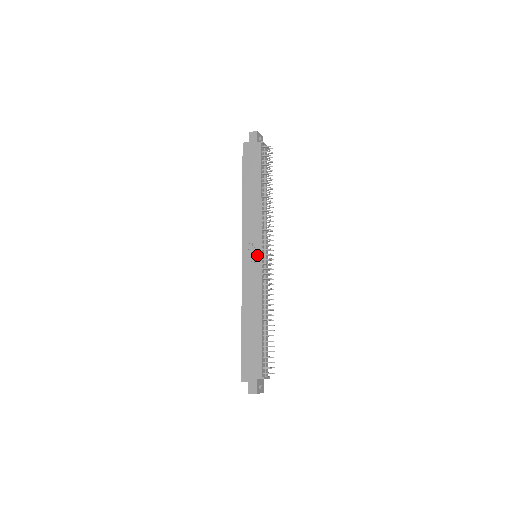
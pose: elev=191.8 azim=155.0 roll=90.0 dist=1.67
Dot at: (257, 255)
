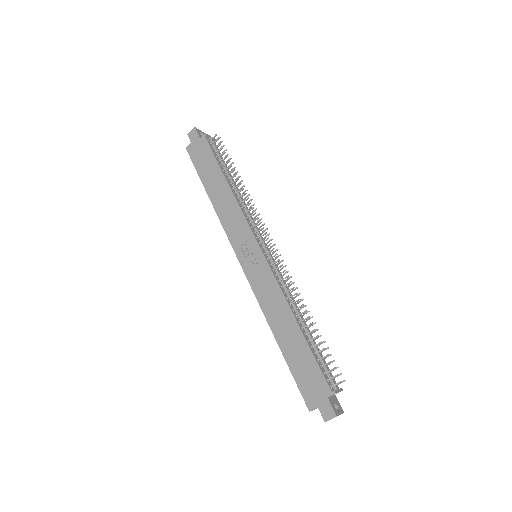
Dot at: (256, 252)
